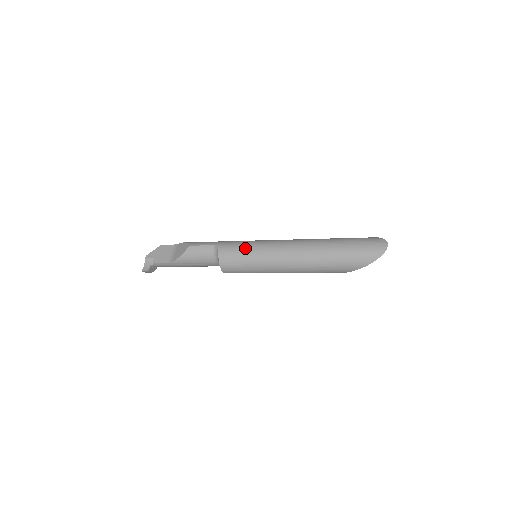
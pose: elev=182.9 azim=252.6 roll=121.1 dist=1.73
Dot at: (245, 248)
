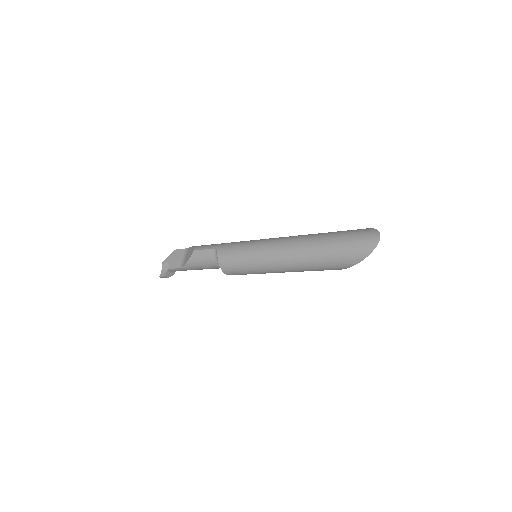
Dot at: (241, 250)
